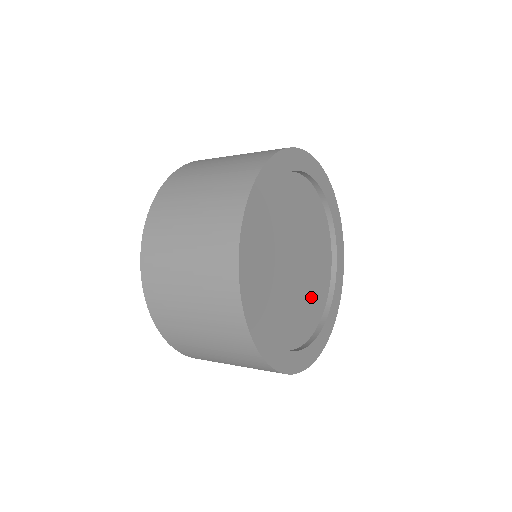
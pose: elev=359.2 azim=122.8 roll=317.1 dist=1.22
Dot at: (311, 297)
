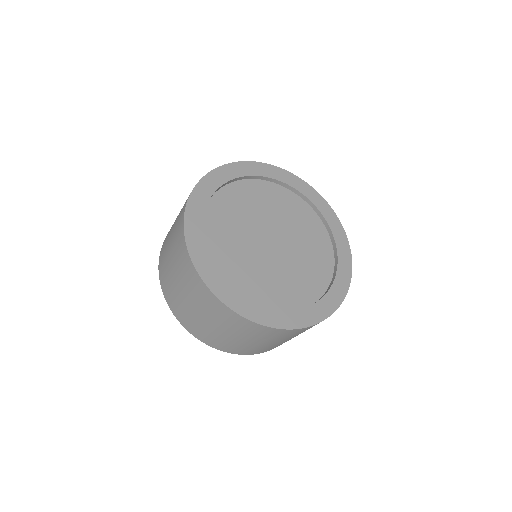
Dot at: (305, 270)
